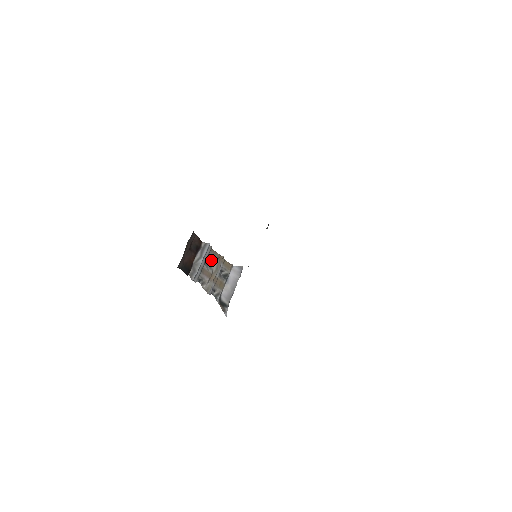
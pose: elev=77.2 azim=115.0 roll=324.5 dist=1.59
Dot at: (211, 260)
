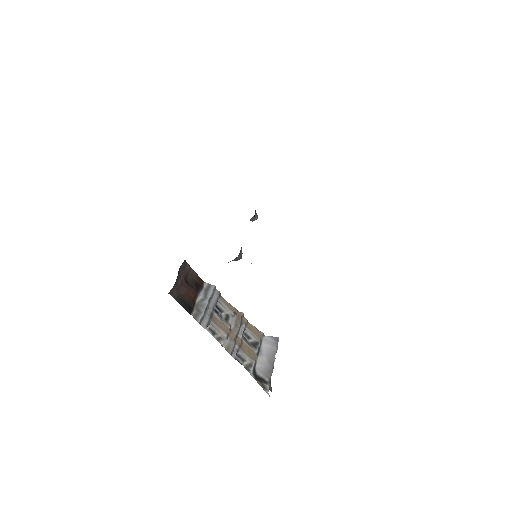
Dot at: (225, 314)
